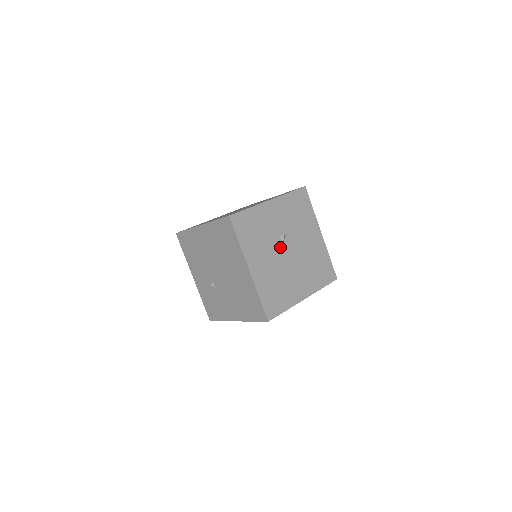
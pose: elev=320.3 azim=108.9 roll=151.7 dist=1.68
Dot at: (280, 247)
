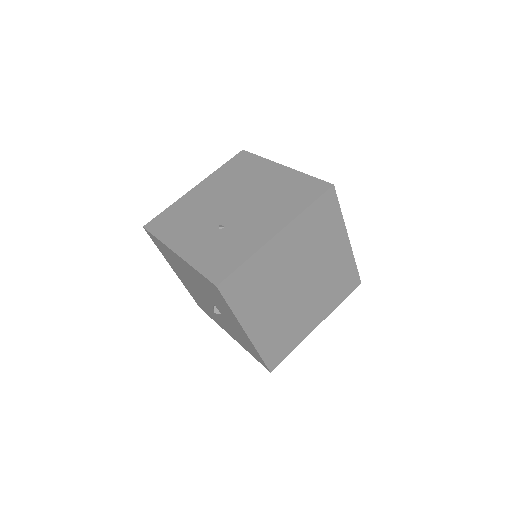
Dot at: occluded
